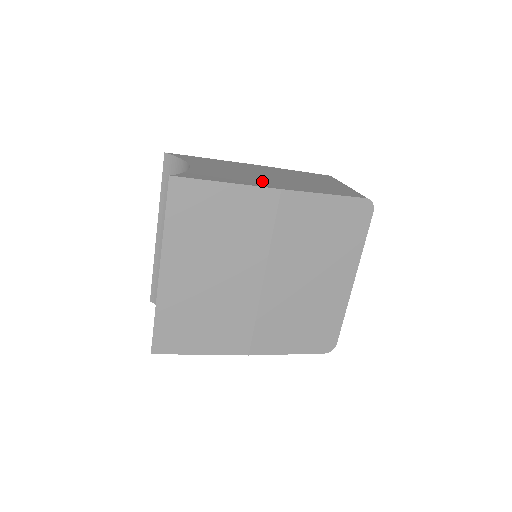
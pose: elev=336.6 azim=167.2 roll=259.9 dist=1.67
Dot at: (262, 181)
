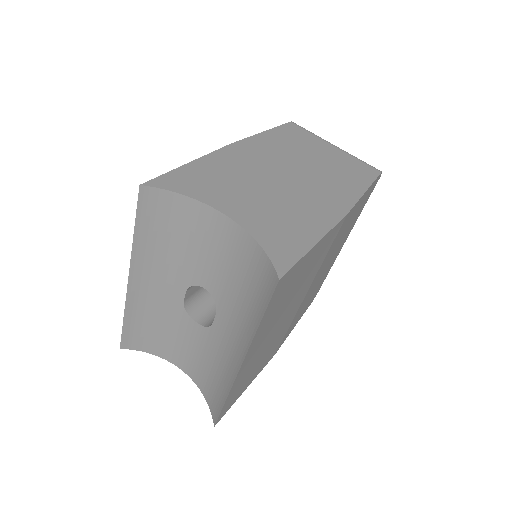
Dot at: (314, 204)
